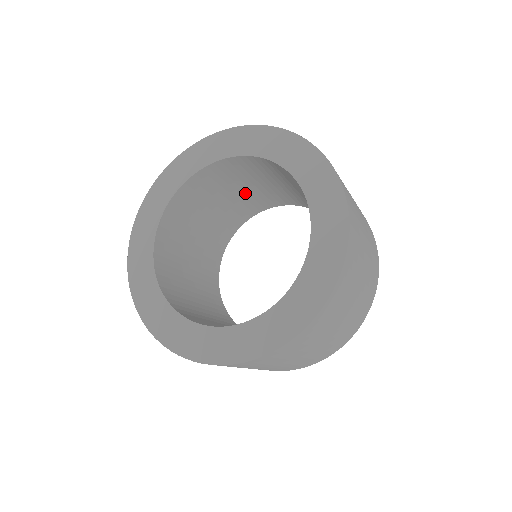
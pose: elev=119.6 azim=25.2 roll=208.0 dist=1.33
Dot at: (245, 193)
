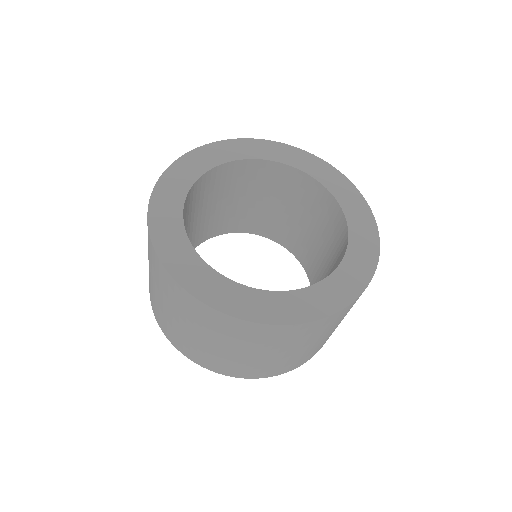
Dot at: (204, 216)
